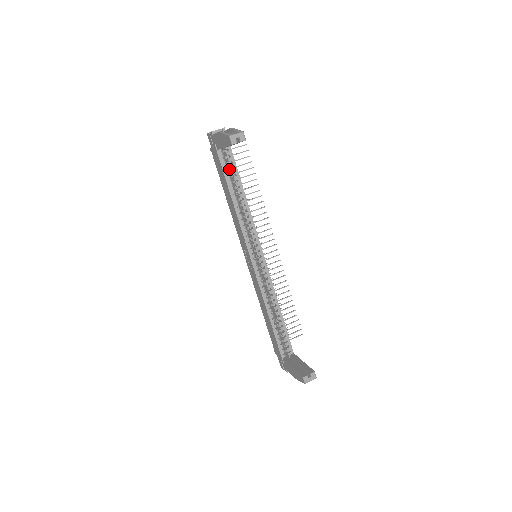
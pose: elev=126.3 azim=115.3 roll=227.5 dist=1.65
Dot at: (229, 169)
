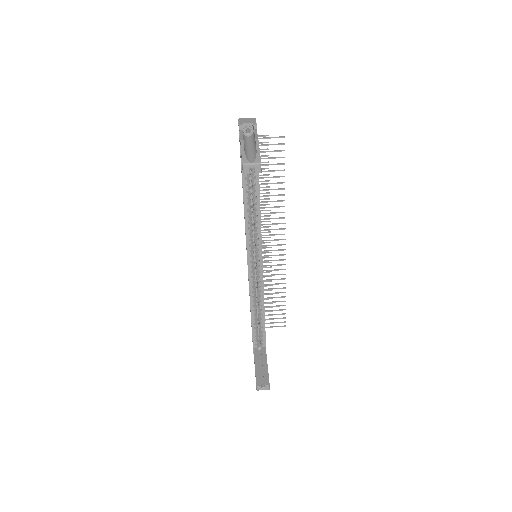
Dot at: (250, 168)
